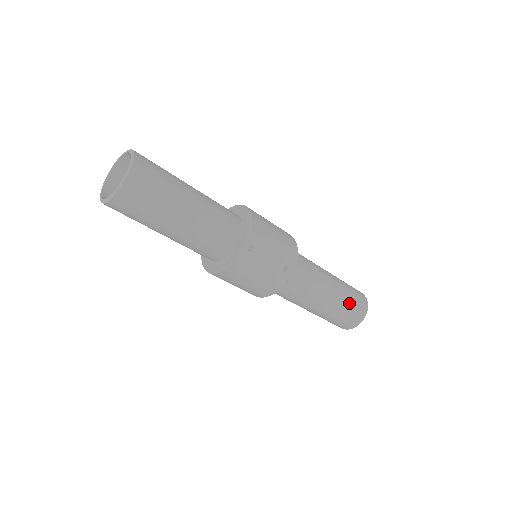
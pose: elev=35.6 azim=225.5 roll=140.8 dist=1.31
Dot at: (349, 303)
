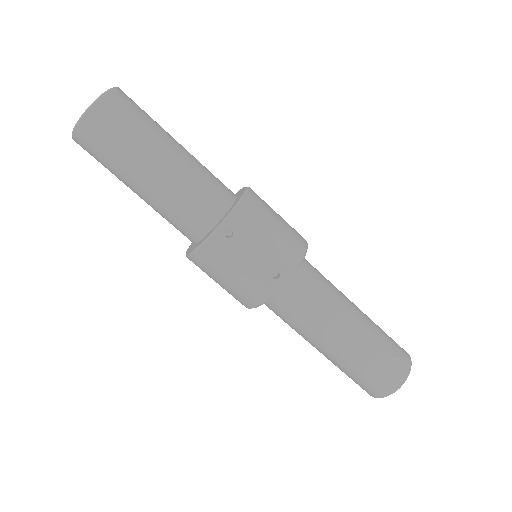
Dot at: (376, 358)
